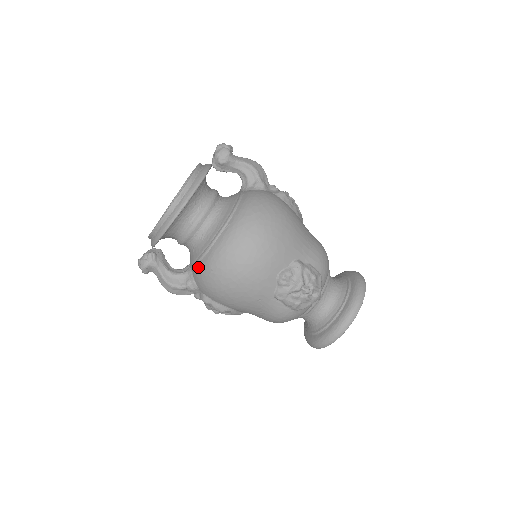
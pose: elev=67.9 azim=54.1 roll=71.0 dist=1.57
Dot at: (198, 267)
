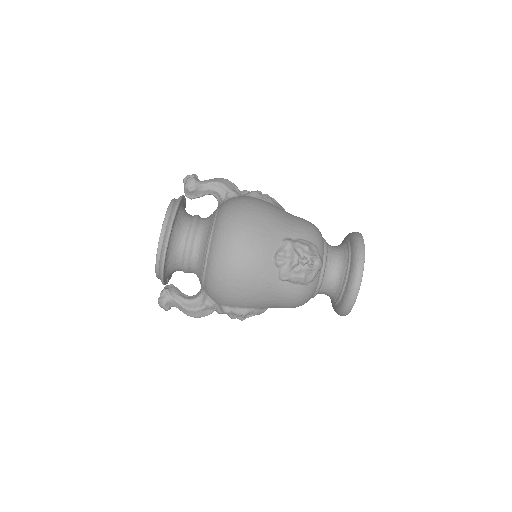
Dot at: (205, 283)
